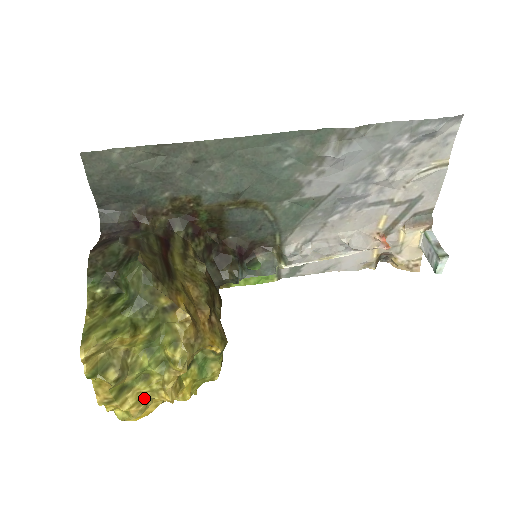
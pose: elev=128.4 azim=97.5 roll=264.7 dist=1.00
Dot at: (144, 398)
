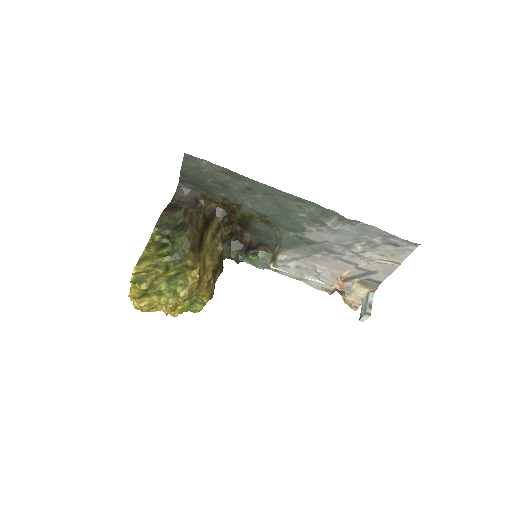
Dot at: (153, 304)
